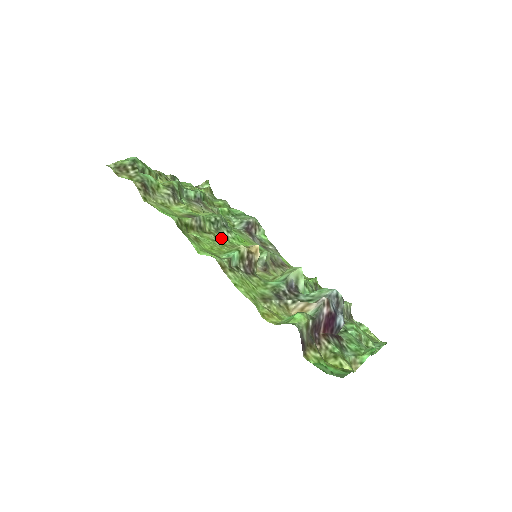
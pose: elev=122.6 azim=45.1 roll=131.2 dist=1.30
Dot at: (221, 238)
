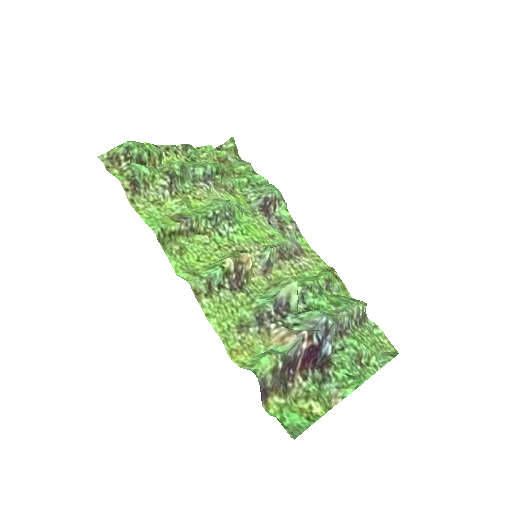
Dot at: (218, 236)
